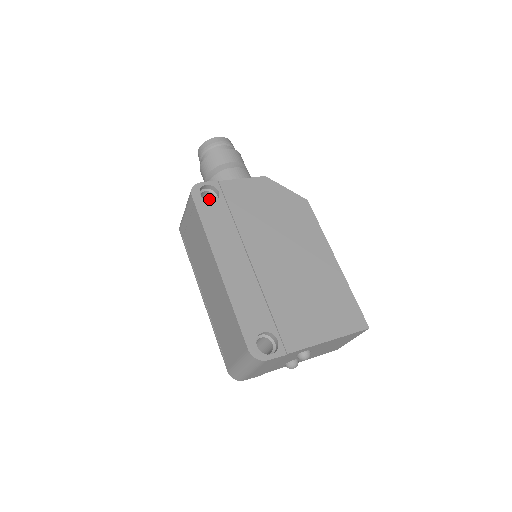
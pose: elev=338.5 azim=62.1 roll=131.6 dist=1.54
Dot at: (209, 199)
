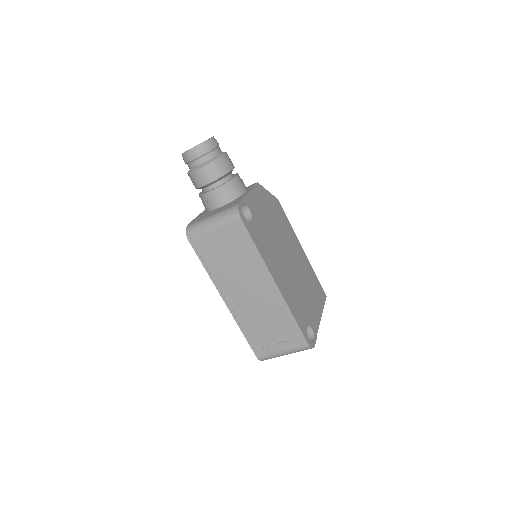
Dot at: occluded
